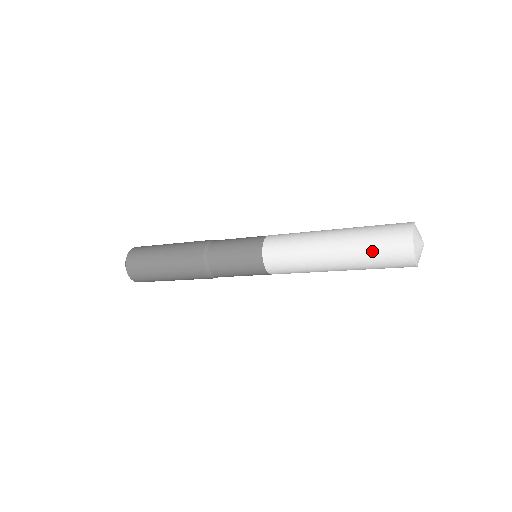
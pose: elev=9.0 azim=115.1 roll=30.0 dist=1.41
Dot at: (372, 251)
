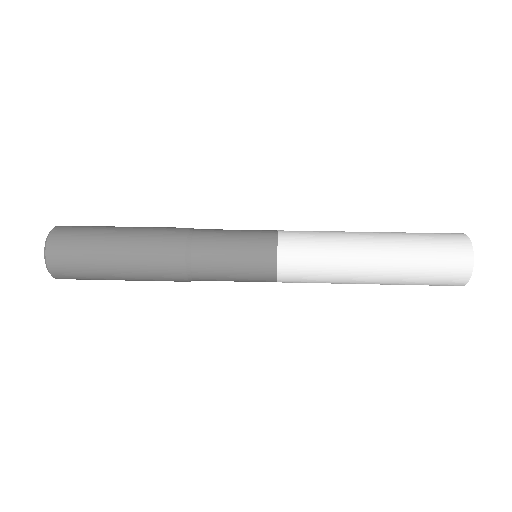
Dot at: (425, 260)
